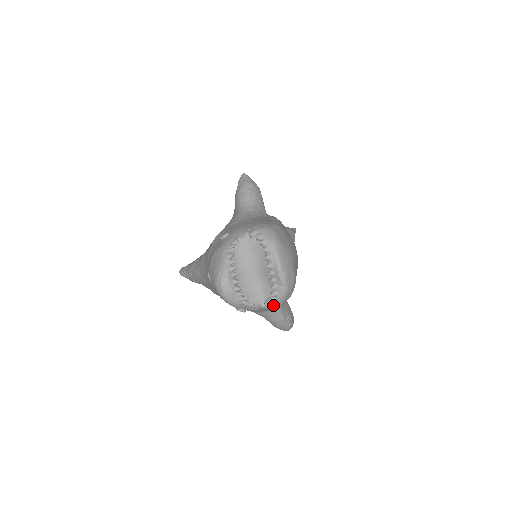
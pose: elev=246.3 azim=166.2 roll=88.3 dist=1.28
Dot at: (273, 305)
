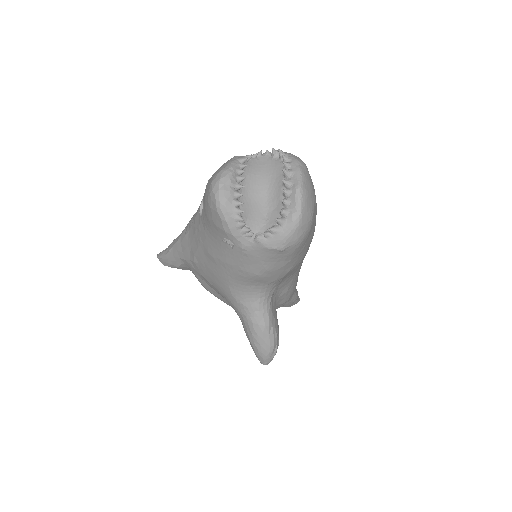
Dot at: (274, 241)
